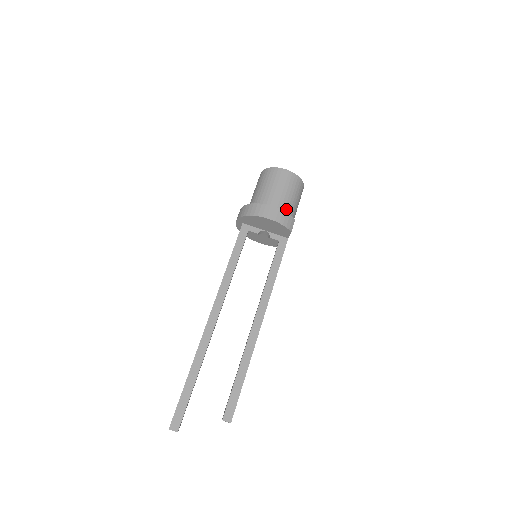
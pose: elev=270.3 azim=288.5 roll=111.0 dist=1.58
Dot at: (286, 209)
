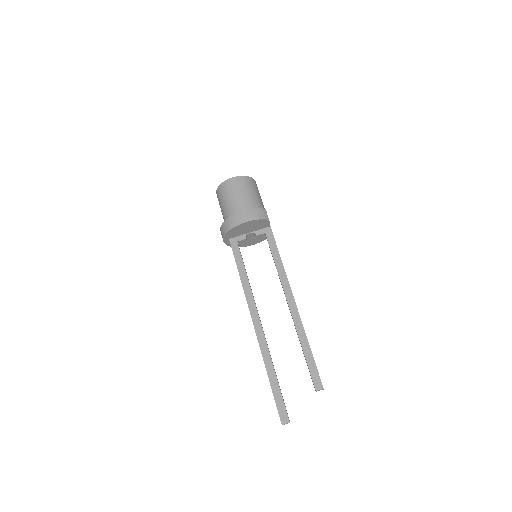
Dot at: (253, 206)
